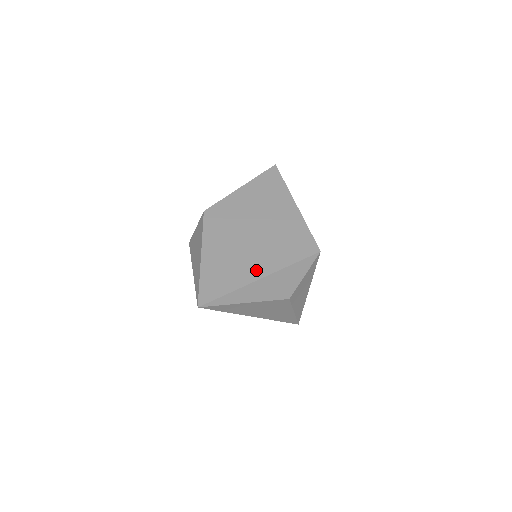
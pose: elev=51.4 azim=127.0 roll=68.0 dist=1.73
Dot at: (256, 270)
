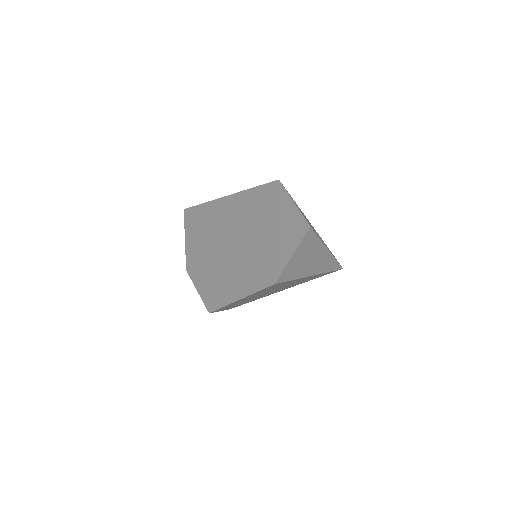
Dot at: (267, 230)
